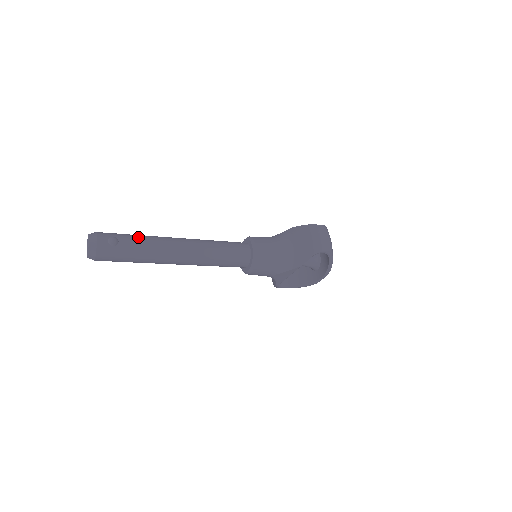
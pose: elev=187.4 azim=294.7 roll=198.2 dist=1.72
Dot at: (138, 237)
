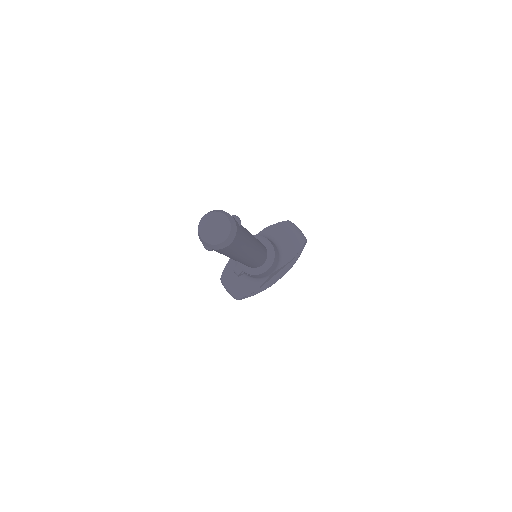
Dot at: occluded
